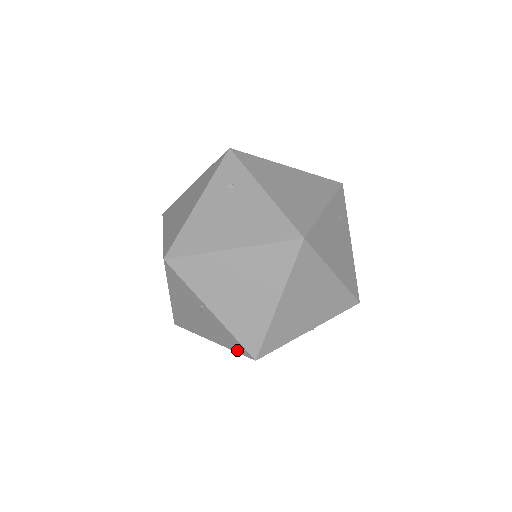
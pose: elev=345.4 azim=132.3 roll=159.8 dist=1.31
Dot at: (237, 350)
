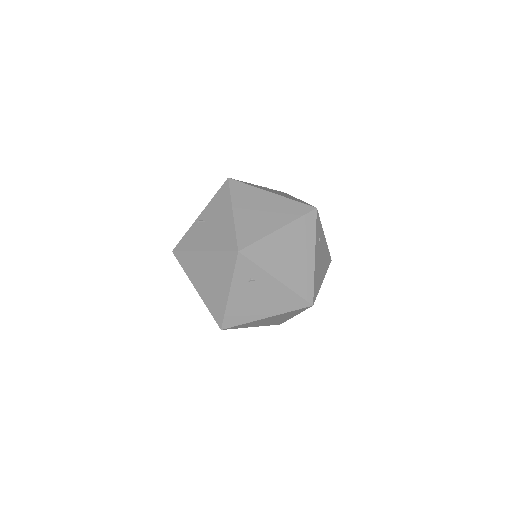
Dot at: occluded
